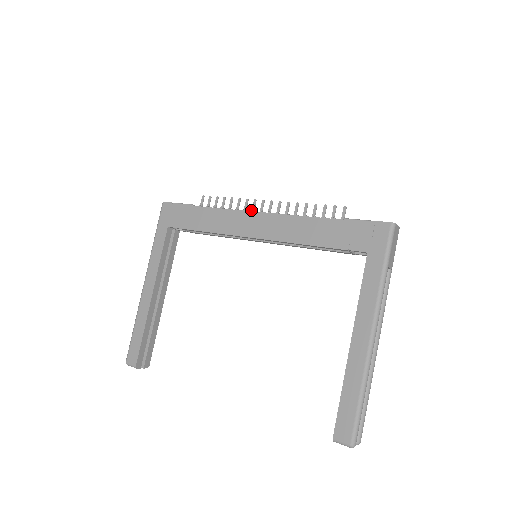
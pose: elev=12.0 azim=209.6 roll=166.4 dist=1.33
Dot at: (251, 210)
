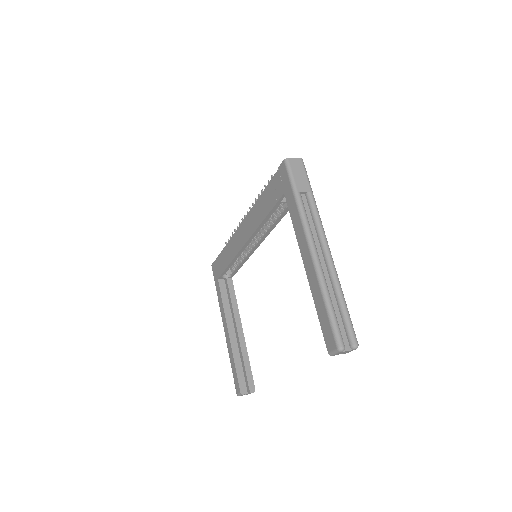
Dot at: (238, 227)
